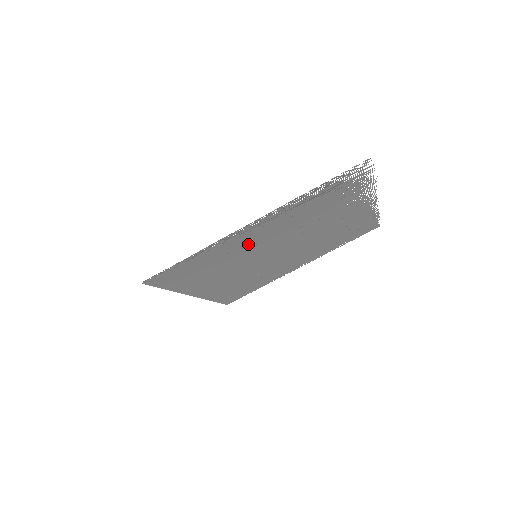
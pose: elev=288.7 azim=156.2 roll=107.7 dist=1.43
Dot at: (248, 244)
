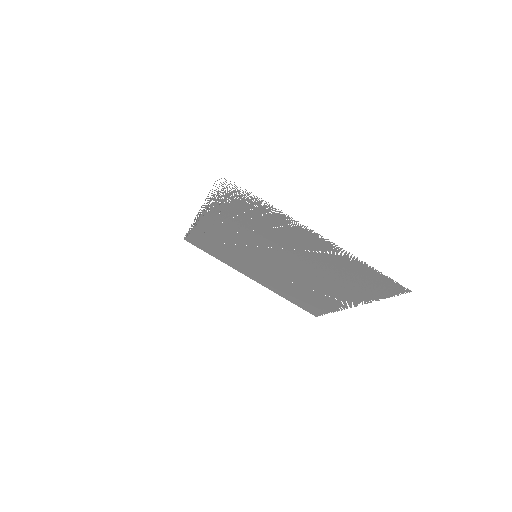
Dot at: (227, 237)
